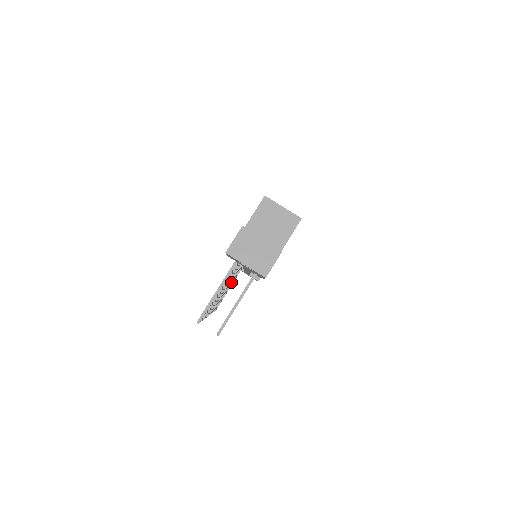
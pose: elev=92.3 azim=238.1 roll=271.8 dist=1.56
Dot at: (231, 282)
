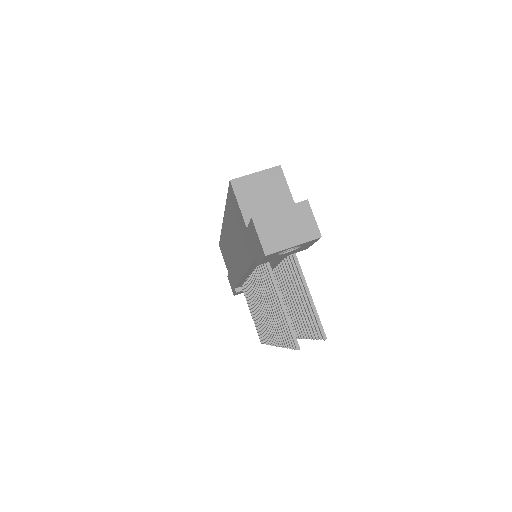
Dot at: occluded
